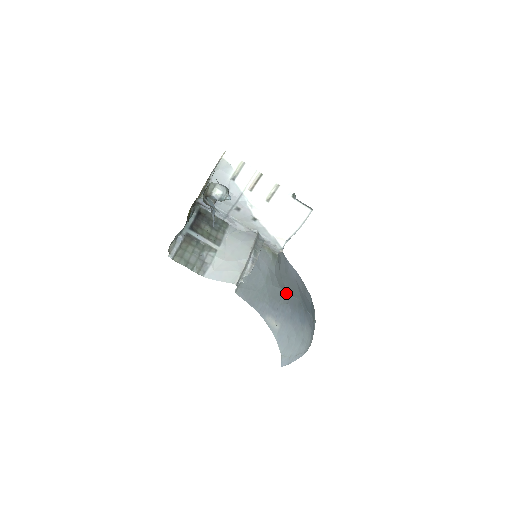
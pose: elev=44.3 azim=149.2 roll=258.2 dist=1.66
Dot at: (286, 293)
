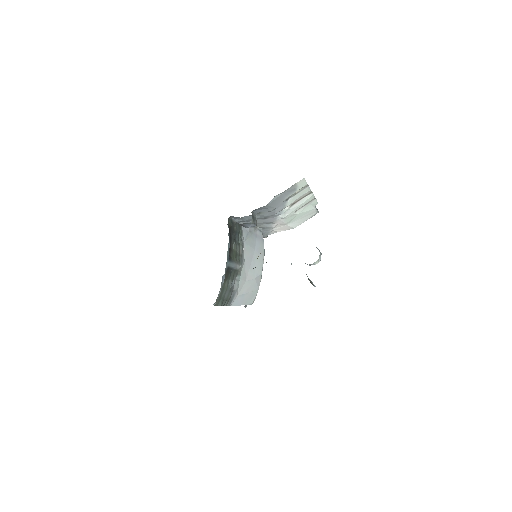
Dot at: occluded
